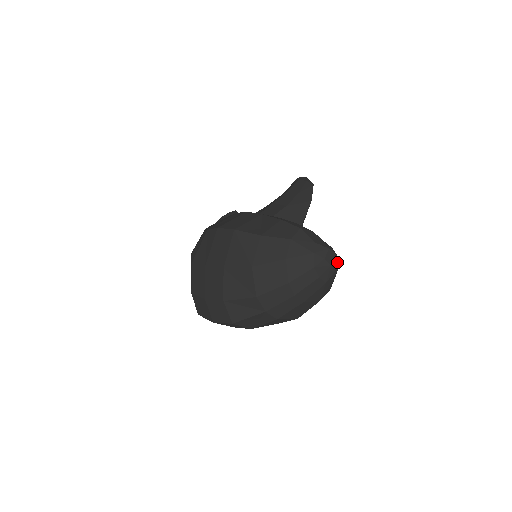
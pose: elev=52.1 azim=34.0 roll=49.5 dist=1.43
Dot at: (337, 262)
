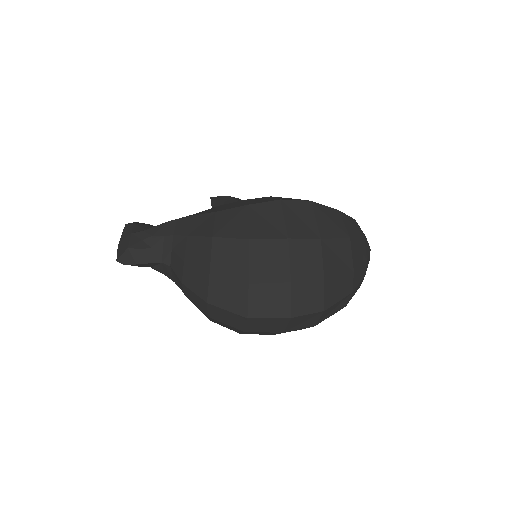
Dot at: occluded
